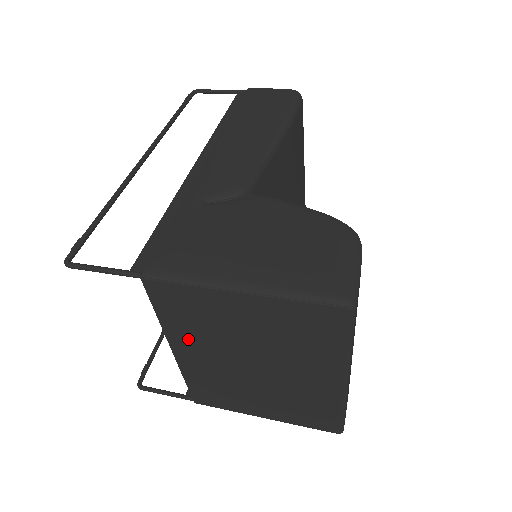
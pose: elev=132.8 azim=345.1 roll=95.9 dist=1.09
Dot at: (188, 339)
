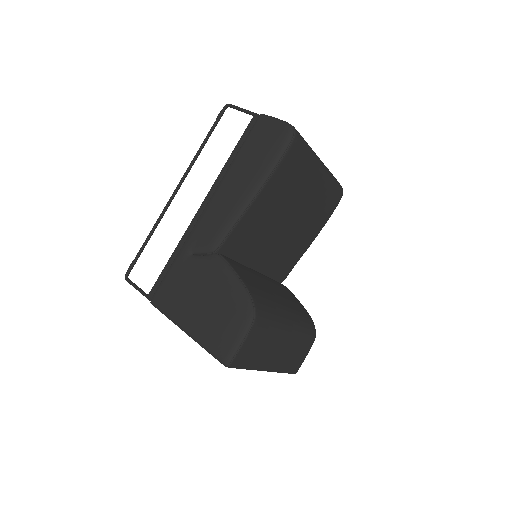
Dot at: occluded
